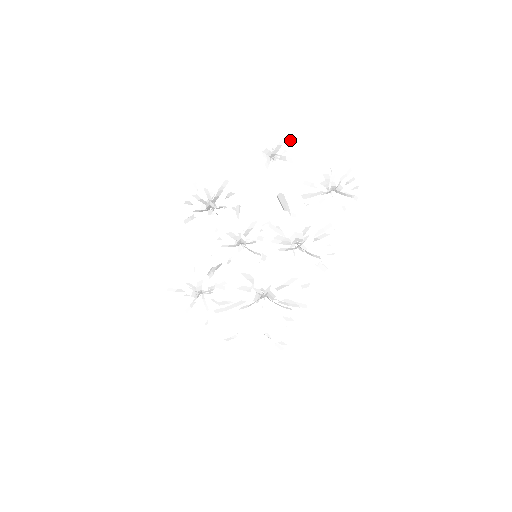
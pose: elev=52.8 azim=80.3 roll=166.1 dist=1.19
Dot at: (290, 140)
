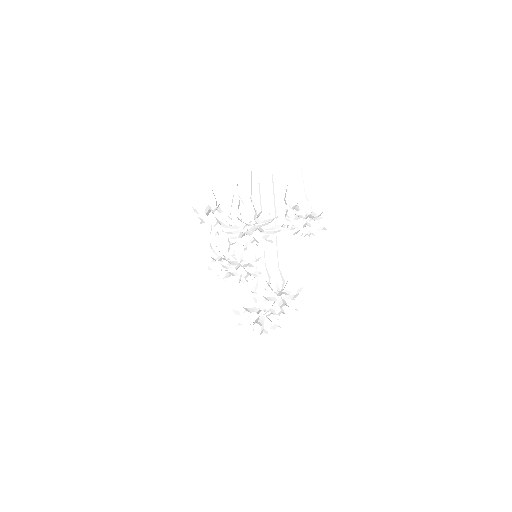
Dot at: occluded
